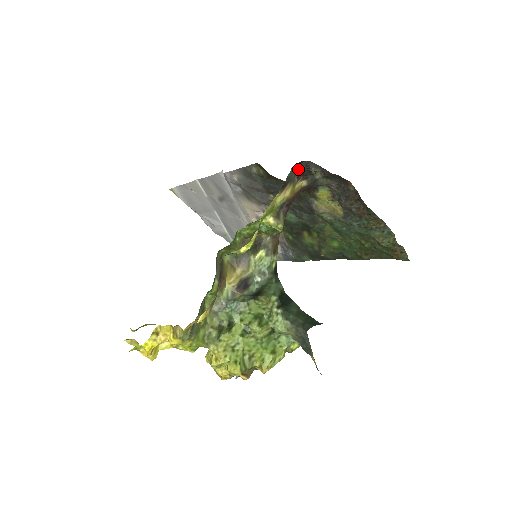
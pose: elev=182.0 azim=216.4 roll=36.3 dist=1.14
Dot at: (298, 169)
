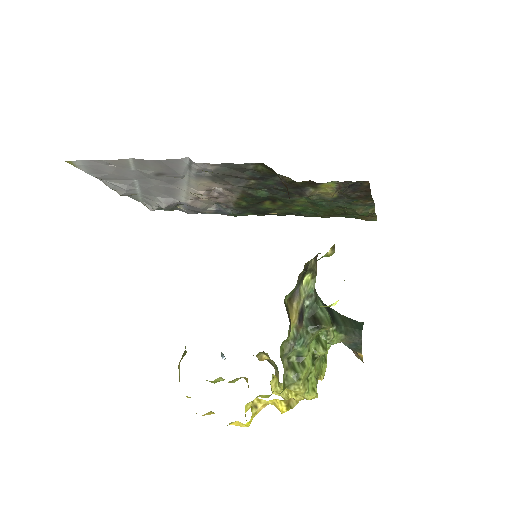
Dot at: (345, 189)
